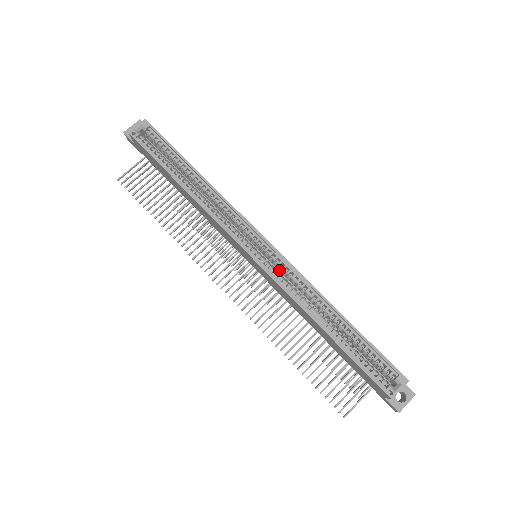
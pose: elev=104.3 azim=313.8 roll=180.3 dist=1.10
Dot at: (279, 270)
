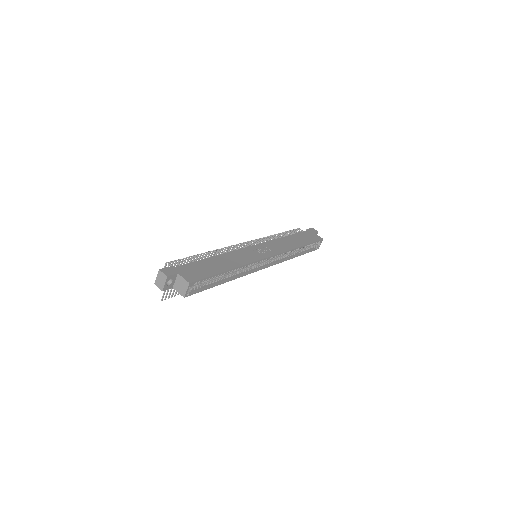
Dot at: occluded
